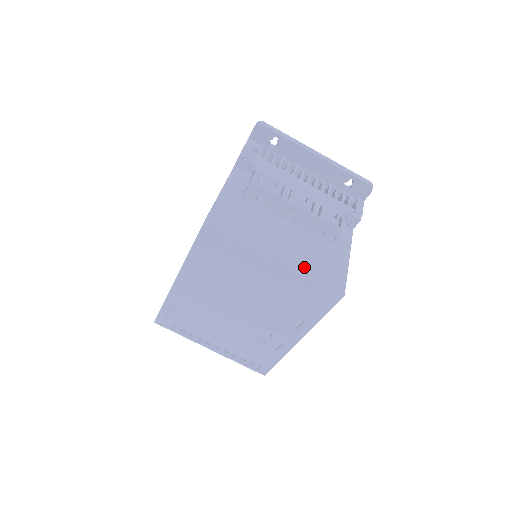
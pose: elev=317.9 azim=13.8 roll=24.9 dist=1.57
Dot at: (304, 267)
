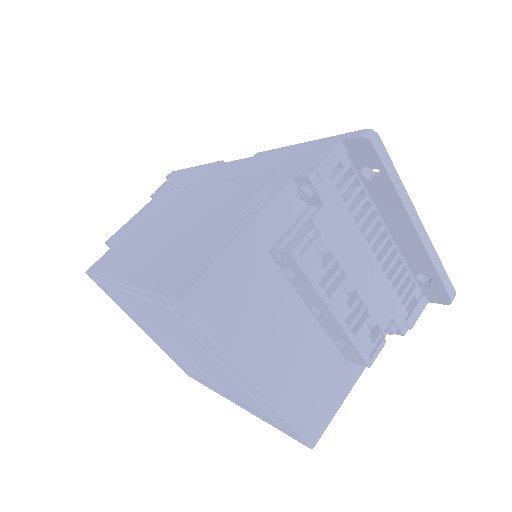
Dot at: (287, 398)
